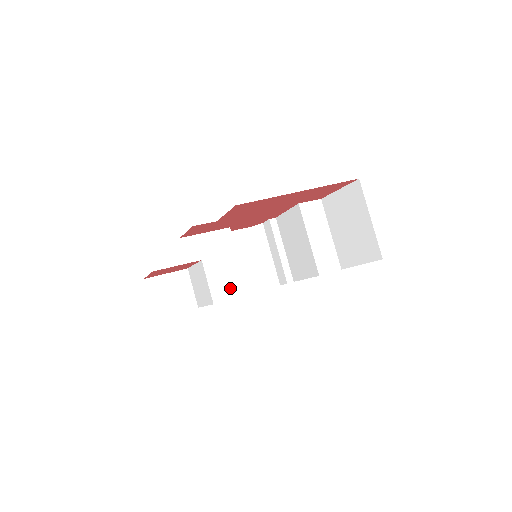
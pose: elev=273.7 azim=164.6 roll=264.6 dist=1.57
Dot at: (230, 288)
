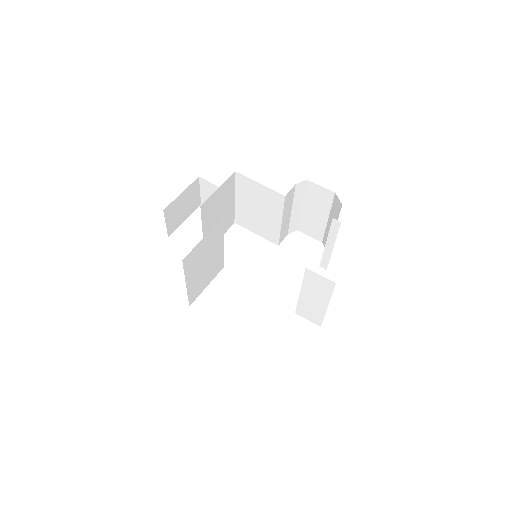
Dot at: (265, 231)
